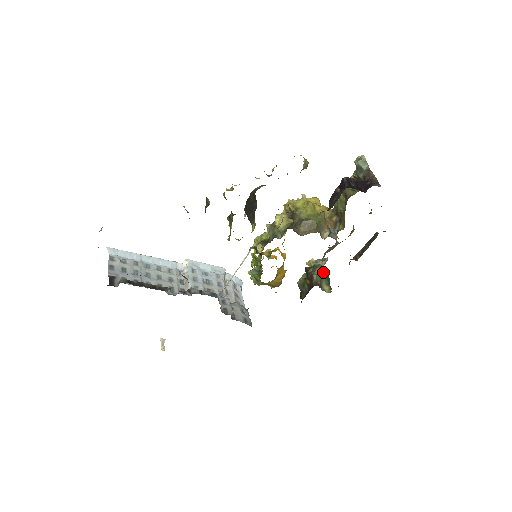
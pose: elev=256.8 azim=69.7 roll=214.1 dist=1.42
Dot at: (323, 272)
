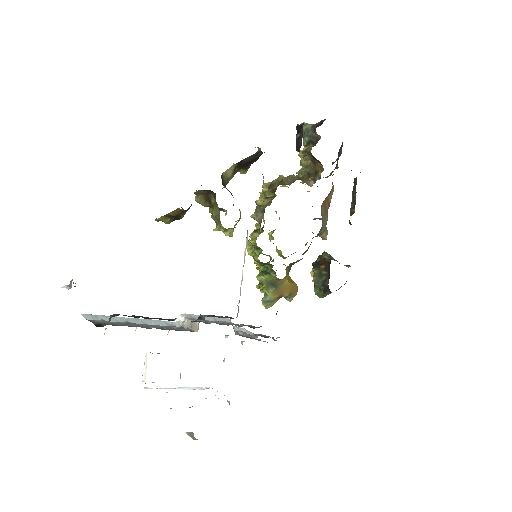
Dot at: occluded
